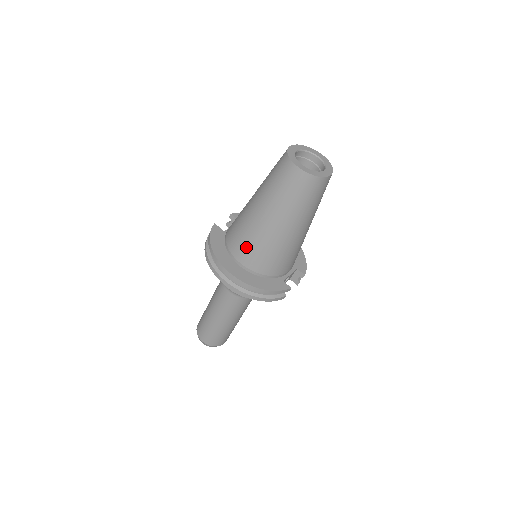
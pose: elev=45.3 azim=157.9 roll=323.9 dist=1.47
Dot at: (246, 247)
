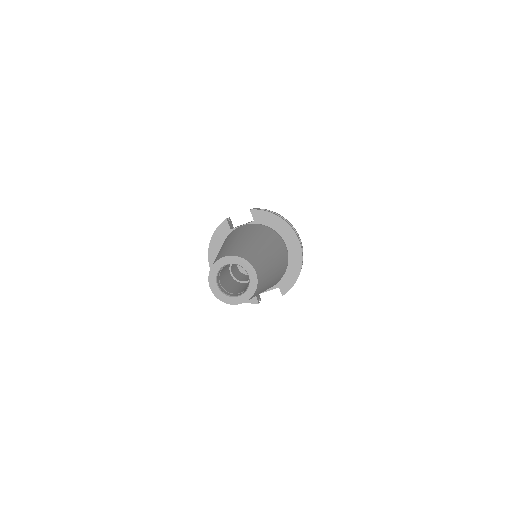
Dot at: occluded
